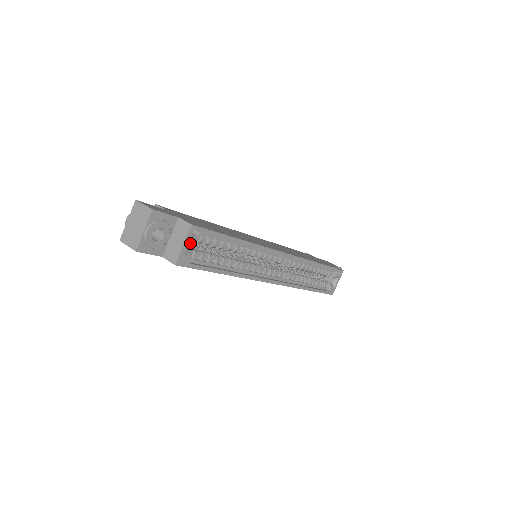
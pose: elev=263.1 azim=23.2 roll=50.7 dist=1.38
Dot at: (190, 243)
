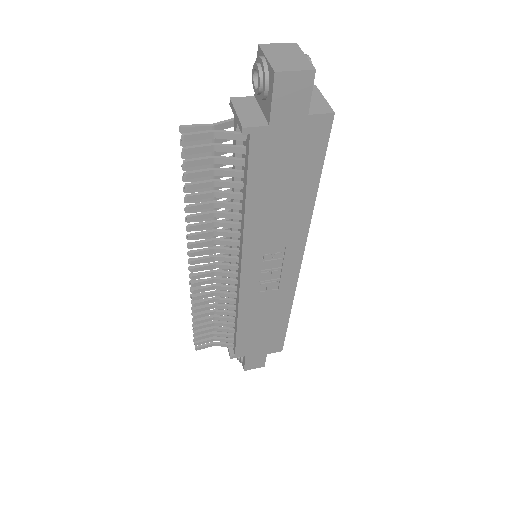
Dot at: occluded
